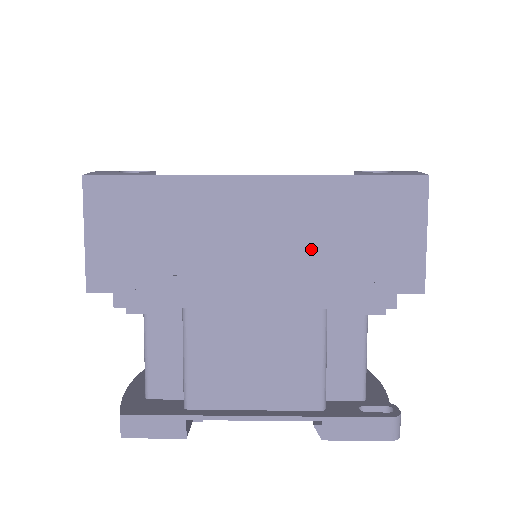
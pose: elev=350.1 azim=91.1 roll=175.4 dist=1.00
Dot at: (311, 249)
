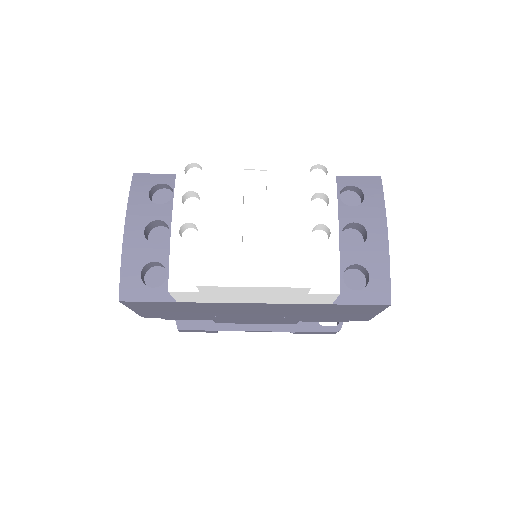
Dot at: (295, 314)
